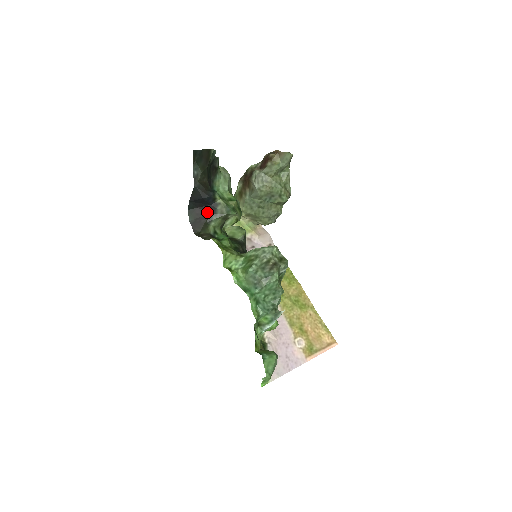
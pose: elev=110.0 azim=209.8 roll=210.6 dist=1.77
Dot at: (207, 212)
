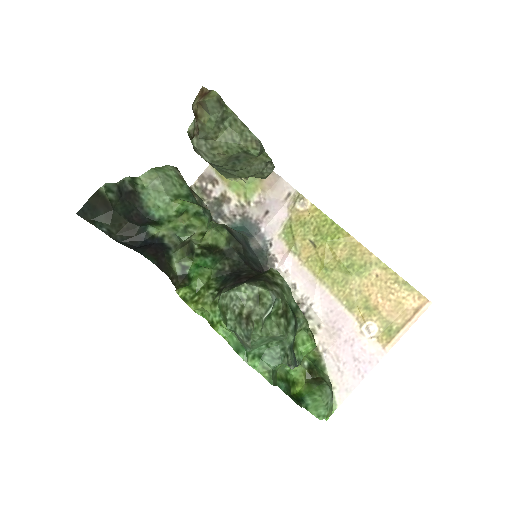
Dot at: (159, 250)
